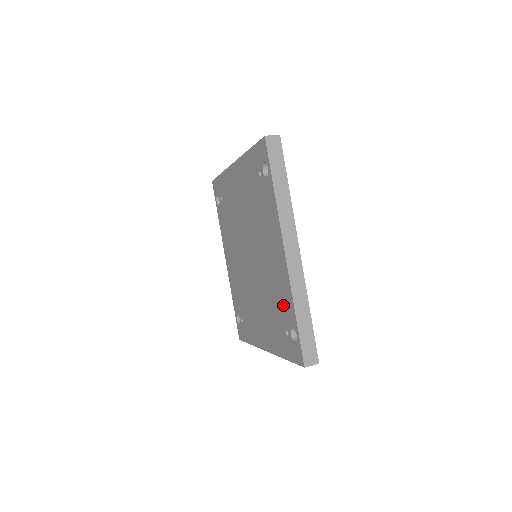
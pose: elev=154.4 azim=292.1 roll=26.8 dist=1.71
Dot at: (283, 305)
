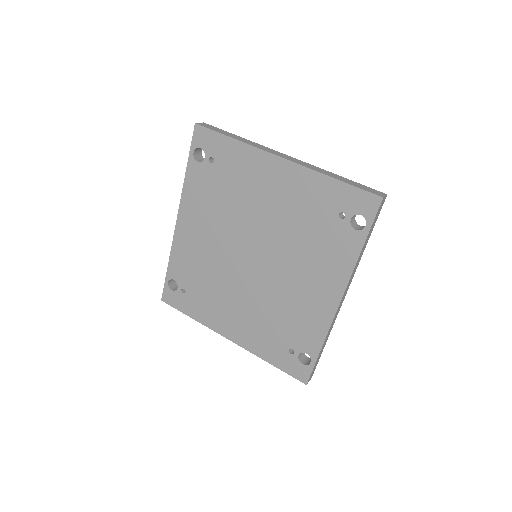
Dot at: (302, 332)
